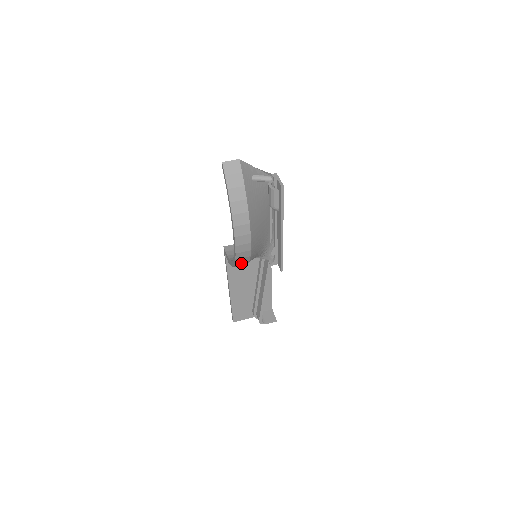
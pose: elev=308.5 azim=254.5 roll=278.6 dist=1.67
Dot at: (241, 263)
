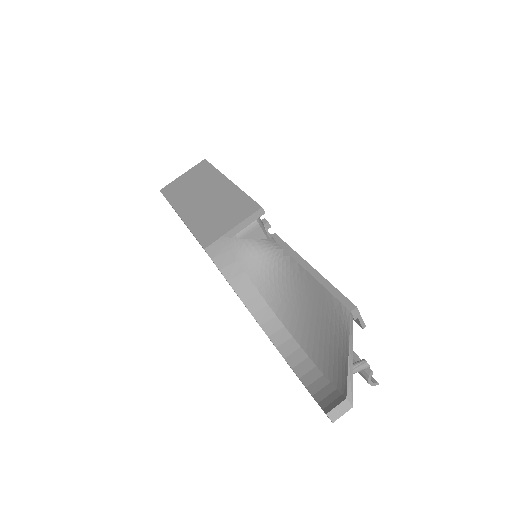
Dot at: (265, 318)
